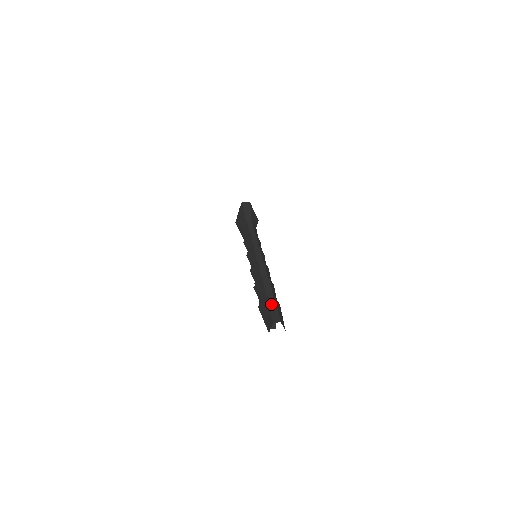
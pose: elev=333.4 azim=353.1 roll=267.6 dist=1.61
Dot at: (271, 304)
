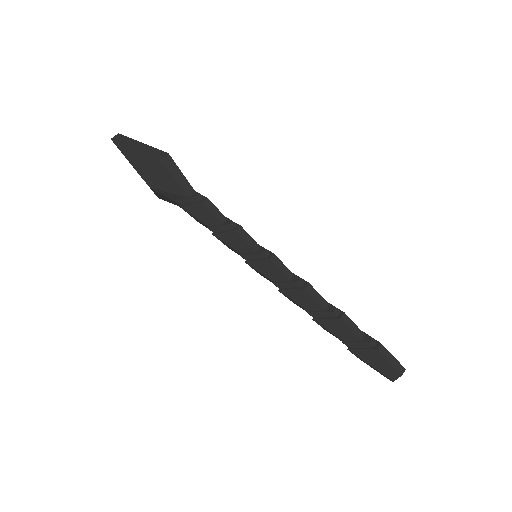
Dot at: (384, 354)
